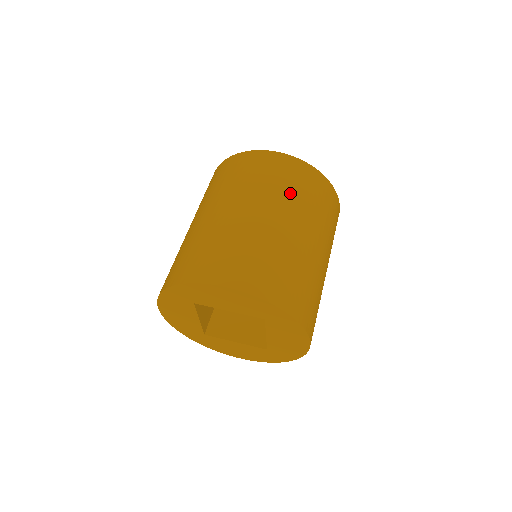
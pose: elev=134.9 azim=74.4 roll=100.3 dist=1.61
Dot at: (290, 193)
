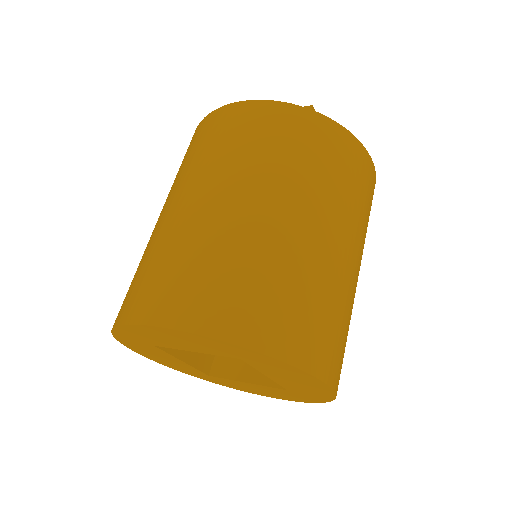
Dot at: (258, 156)
